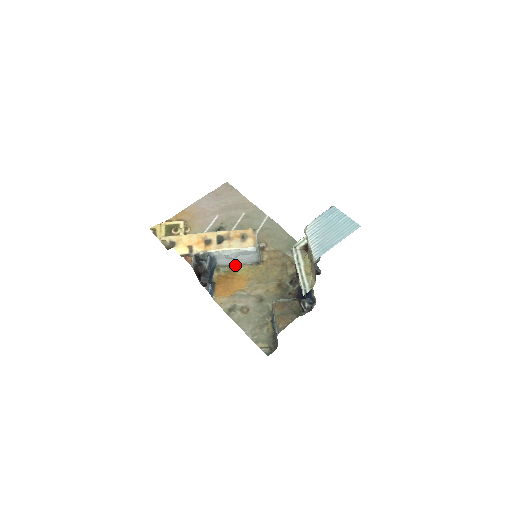
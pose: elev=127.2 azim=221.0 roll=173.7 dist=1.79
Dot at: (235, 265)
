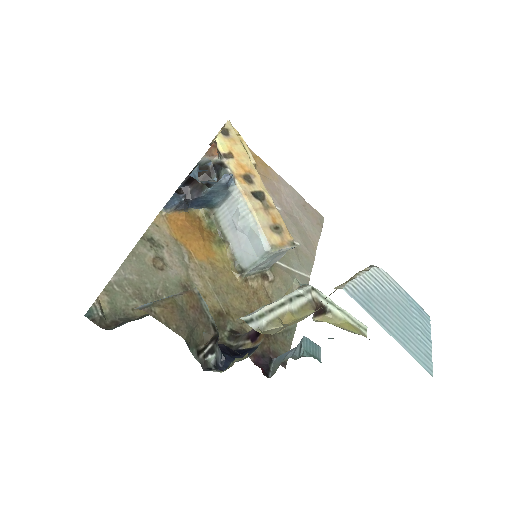
Dot at: (225, 239)
